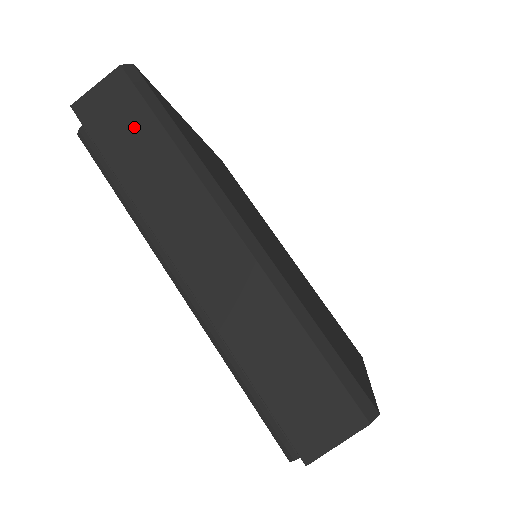
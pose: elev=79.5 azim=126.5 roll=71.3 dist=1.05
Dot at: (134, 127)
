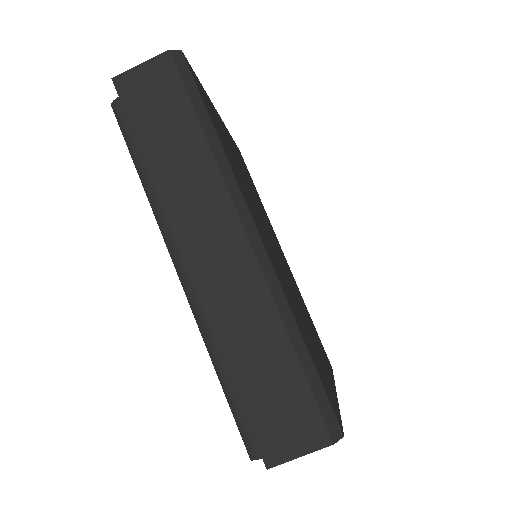
Dot at: (171, 115)
